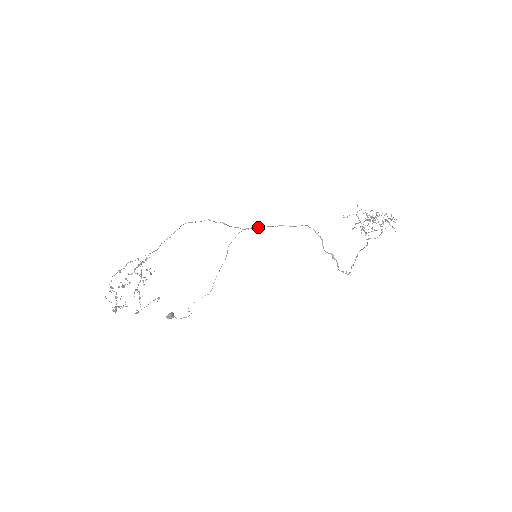
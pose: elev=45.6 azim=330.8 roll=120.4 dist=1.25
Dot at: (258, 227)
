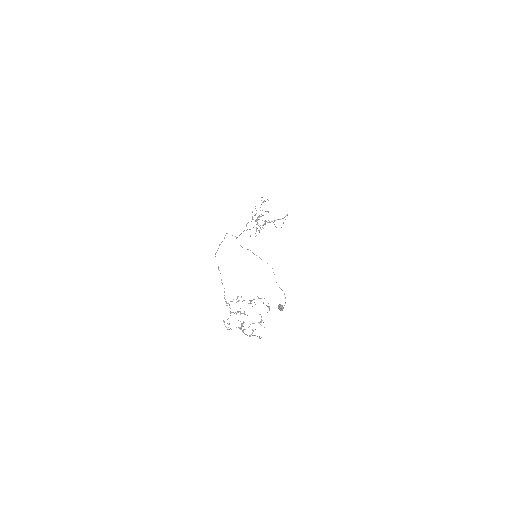
Dot at: (237, 237)
